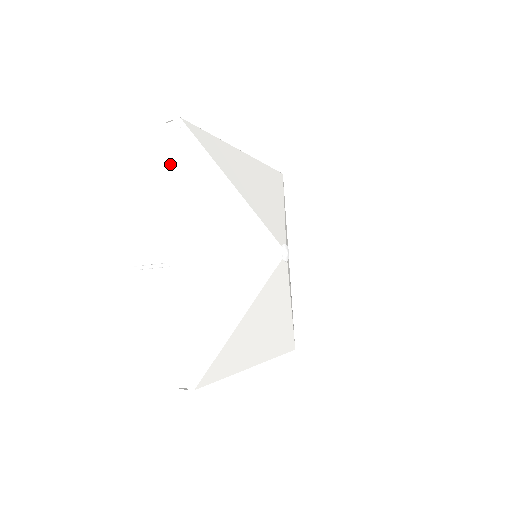
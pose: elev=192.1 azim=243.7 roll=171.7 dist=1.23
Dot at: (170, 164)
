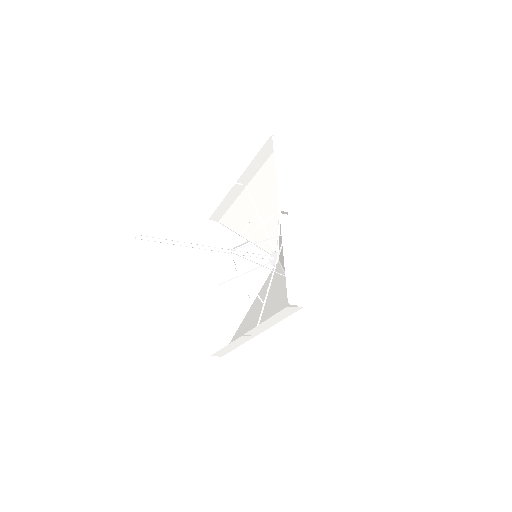
Dot at: (278, 160)
